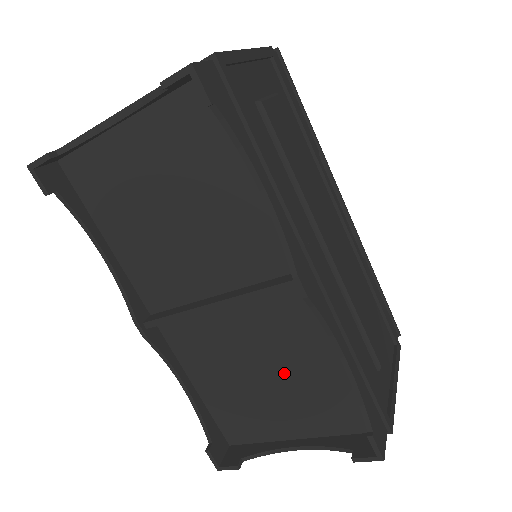
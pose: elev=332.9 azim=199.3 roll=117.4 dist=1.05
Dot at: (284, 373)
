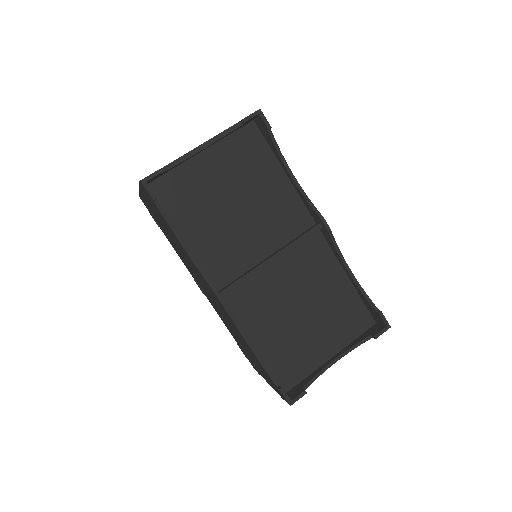
Dot at: (315, 303)
